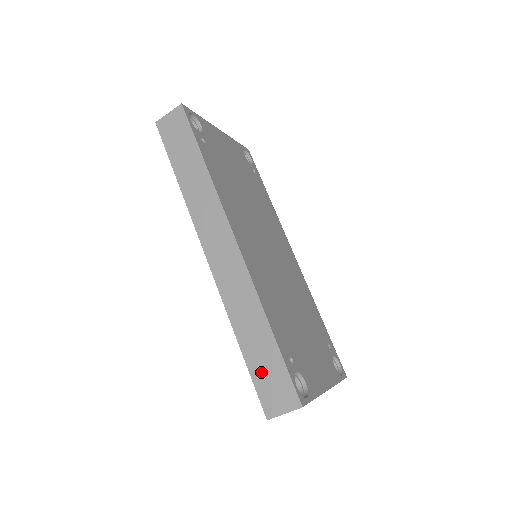
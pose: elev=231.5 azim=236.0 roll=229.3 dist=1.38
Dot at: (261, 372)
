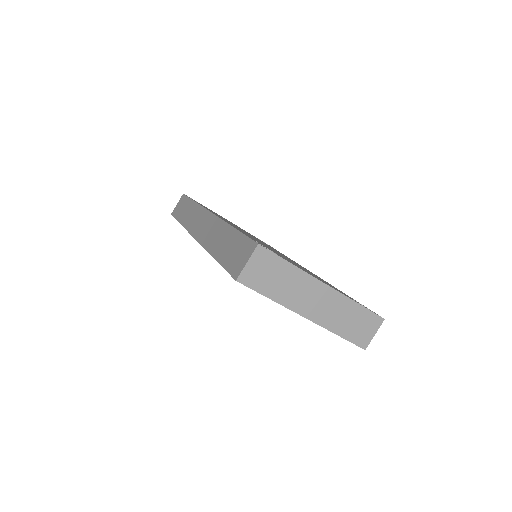
Dot at: (229, 257)
